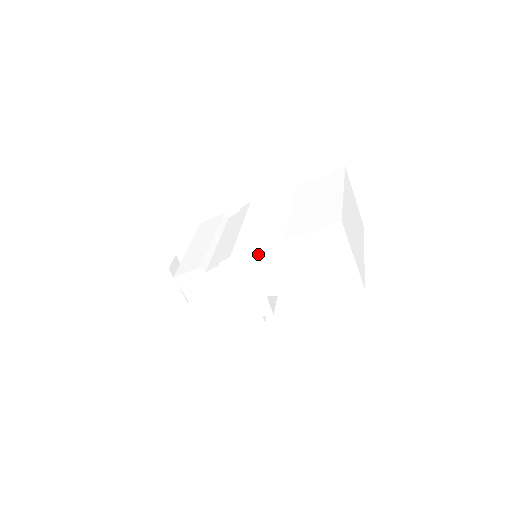
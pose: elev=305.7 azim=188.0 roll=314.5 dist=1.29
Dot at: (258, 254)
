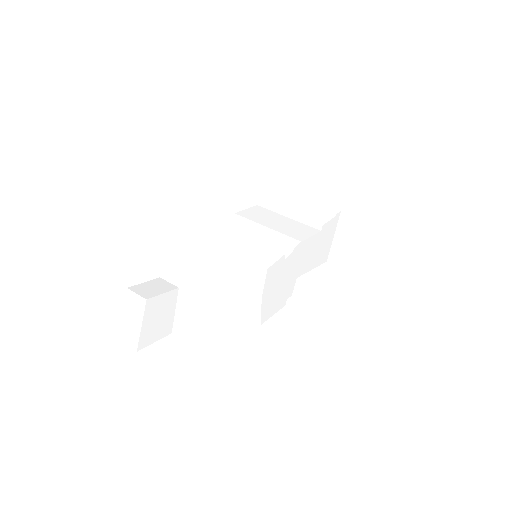
Dot at: (310, 238)
